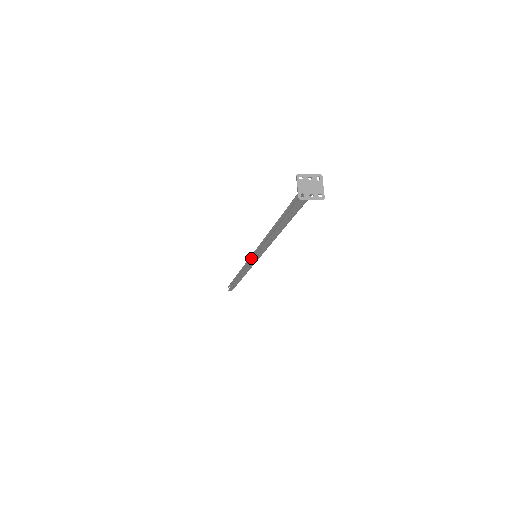
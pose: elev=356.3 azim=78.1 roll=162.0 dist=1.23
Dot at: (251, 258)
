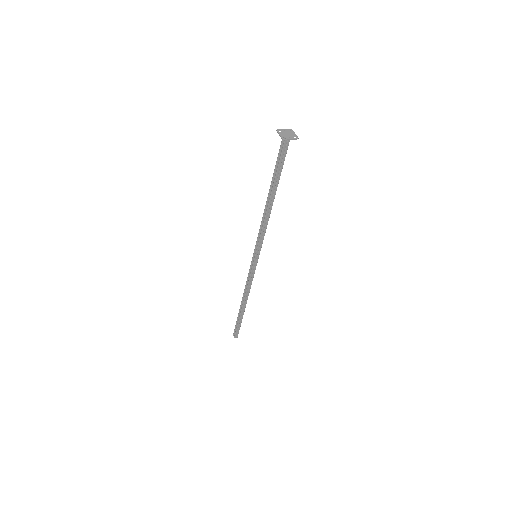
Dot at: occluded
